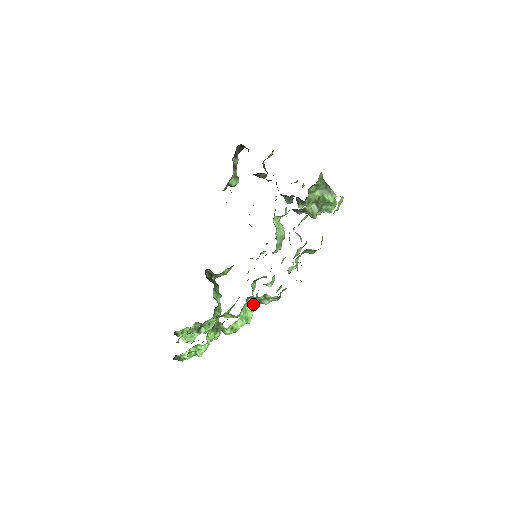
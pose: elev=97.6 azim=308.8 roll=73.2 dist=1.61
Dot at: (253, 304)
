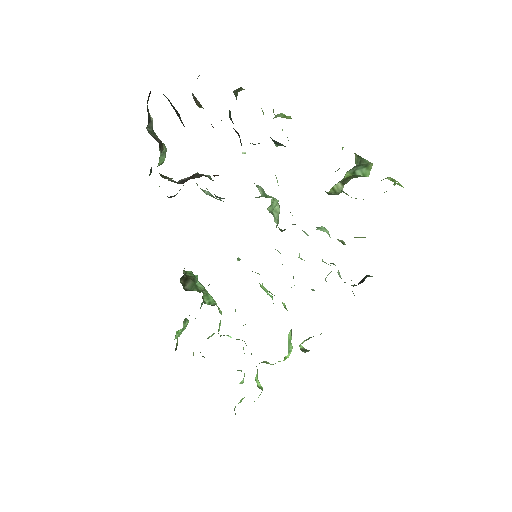
Dot at: occluded
